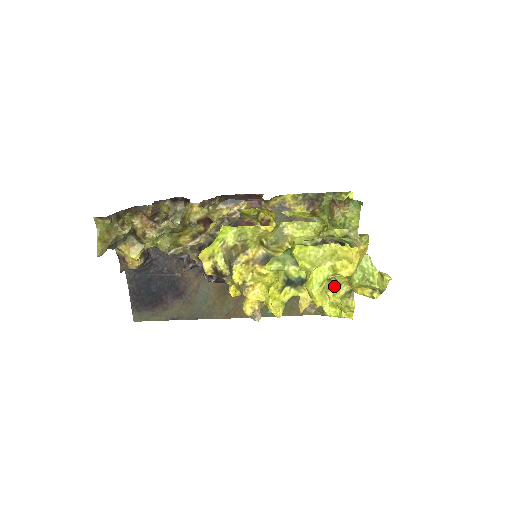
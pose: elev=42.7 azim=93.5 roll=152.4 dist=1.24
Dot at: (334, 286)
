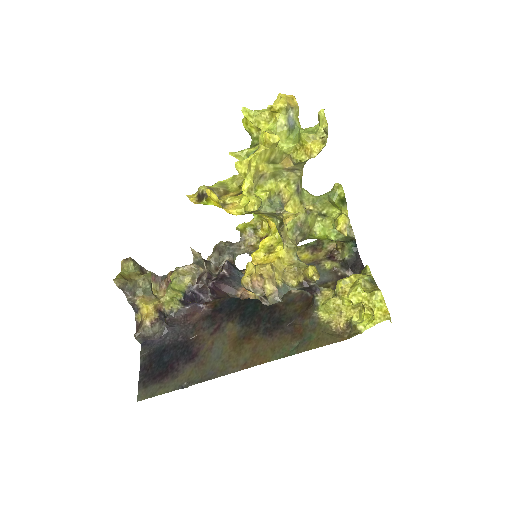
Dot at: (348, 277)
